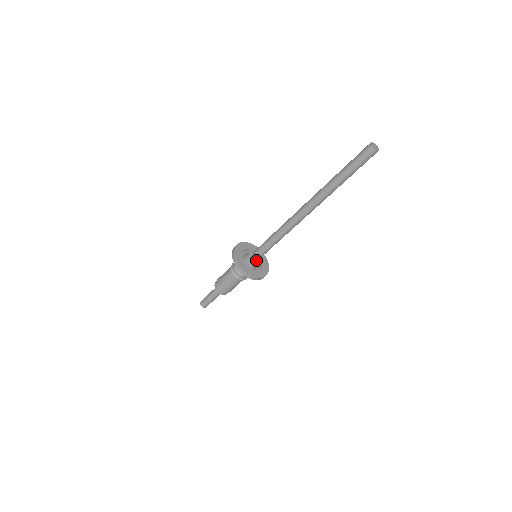
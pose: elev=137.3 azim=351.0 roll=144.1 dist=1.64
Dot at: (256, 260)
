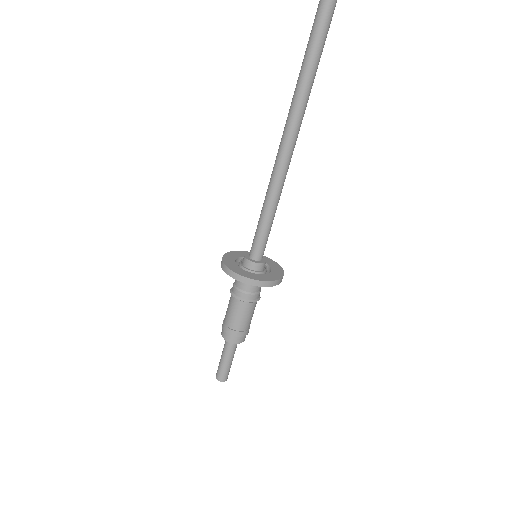
Dot at: (259, 261)
